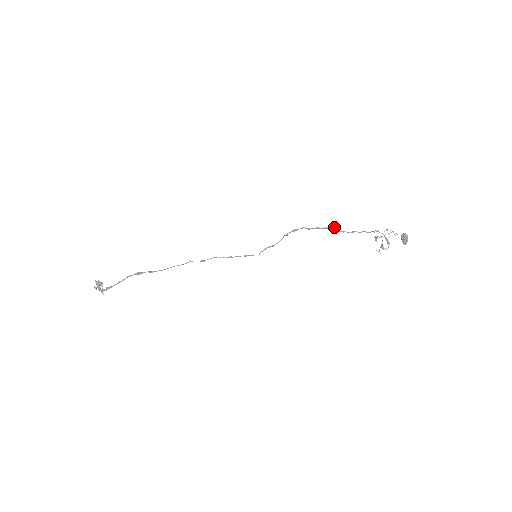
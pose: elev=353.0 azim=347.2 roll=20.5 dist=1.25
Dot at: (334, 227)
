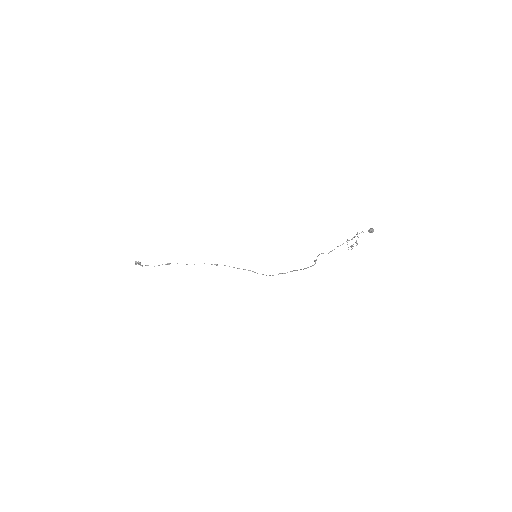
Dot at: (315, 262)
